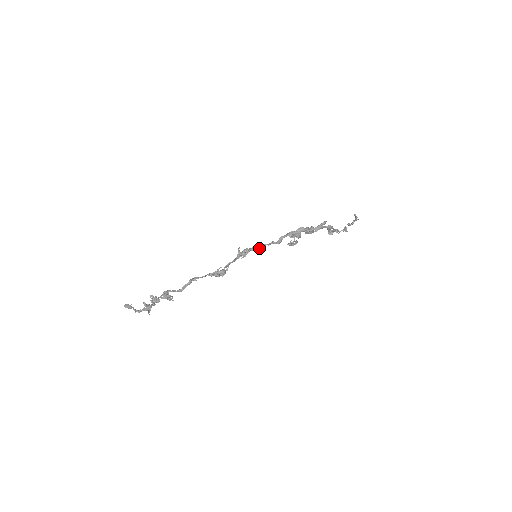
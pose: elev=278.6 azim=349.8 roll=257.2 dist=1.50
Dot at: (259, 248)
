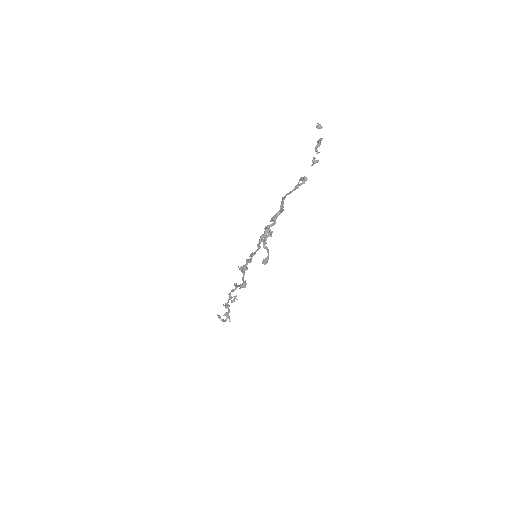
Dot at: (250, 262)
